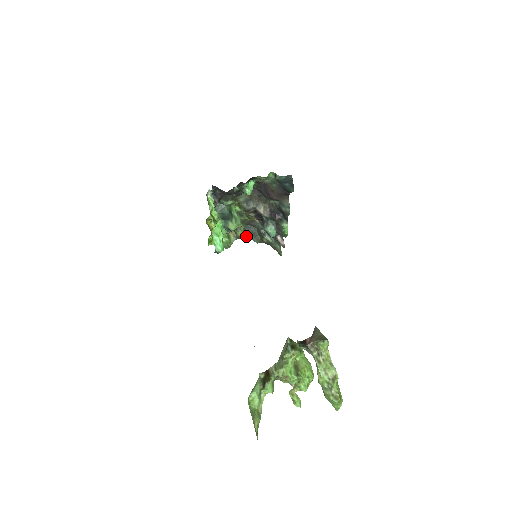
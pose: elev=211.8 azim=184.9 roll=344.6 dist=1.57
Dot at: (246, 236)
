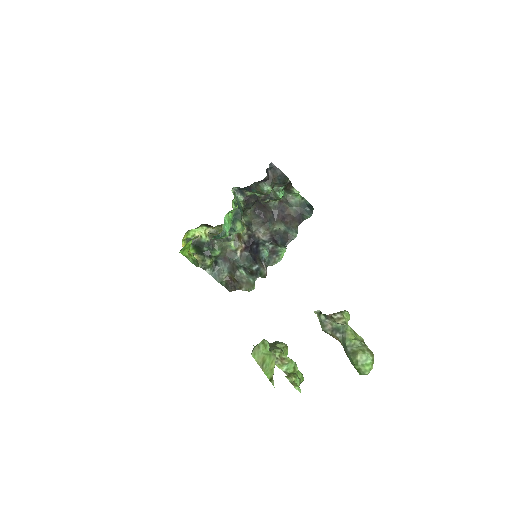
Dot at: (210, 271)
